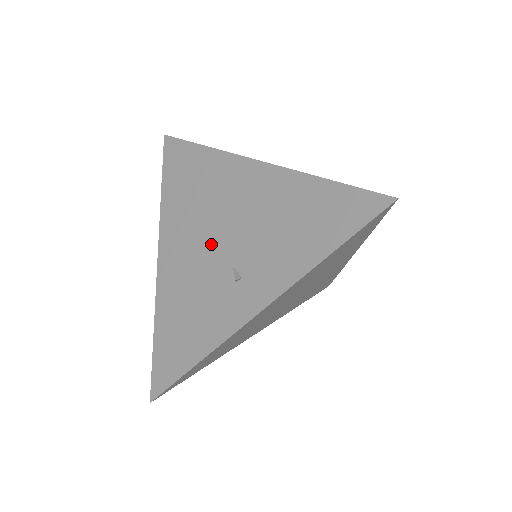
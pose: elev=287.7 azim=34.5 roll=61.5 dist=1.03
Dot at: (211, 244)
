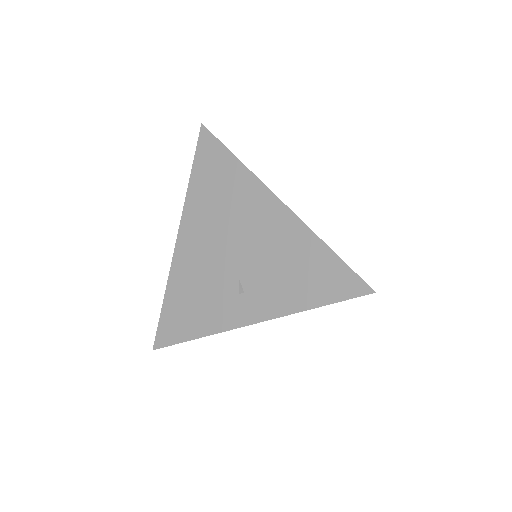
Dot at: (225, 252)
